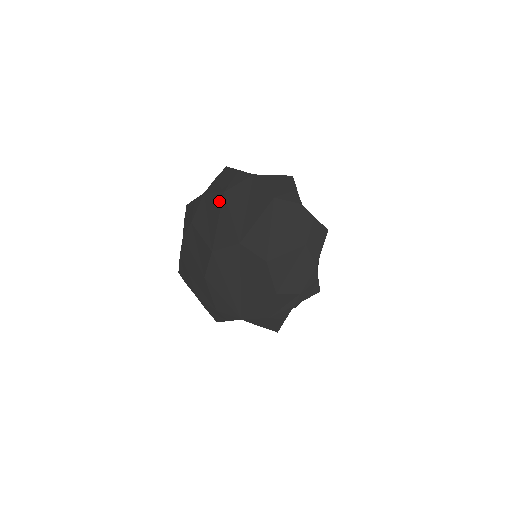
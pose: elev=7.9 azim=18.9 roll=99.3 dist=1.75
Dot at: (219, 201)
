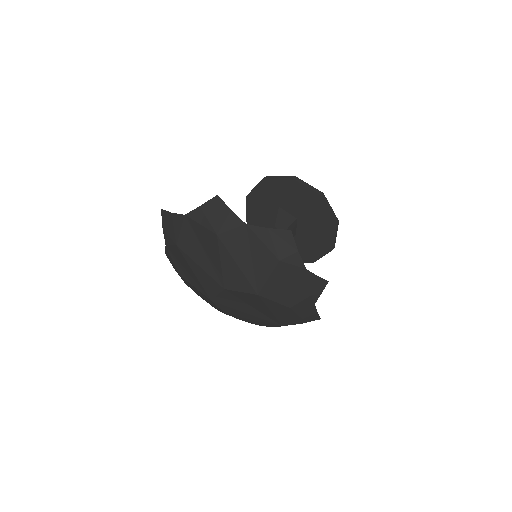
Dot at: (180, 254)
